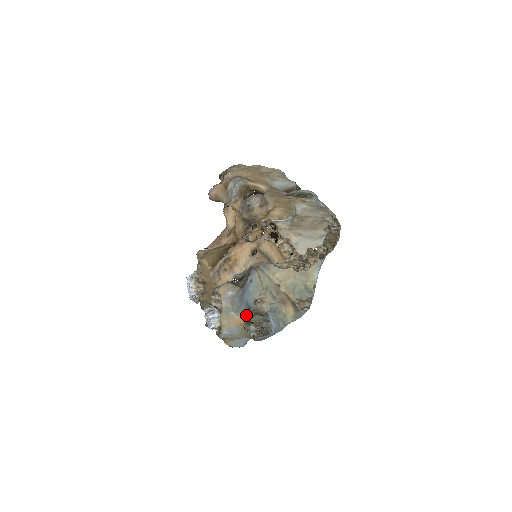
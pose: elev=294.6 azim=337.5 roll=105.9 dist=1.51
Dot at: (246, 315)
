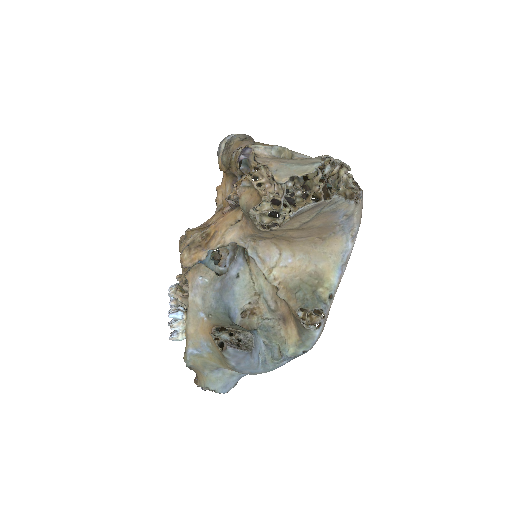
Dot at: (221, 321)
